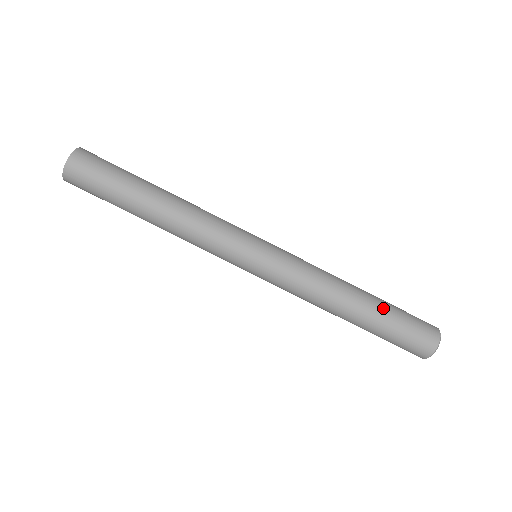
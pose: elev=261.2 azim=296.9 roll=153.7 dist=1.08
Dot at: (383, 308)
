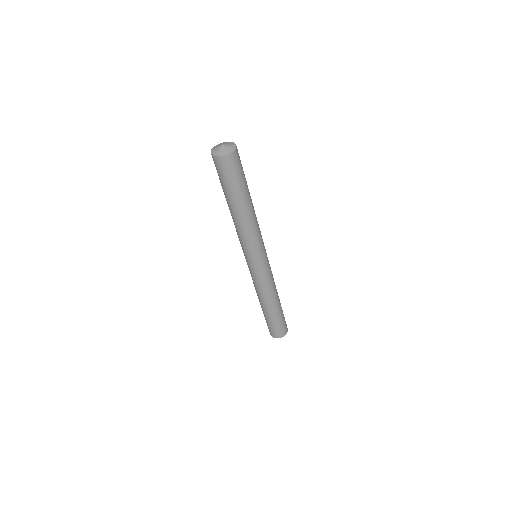
Dot at: (274, 316)
